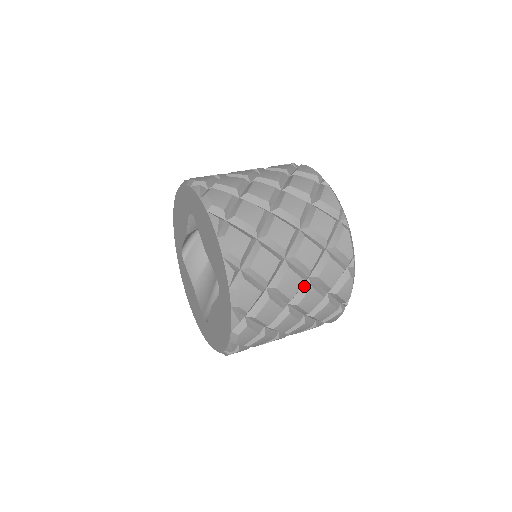
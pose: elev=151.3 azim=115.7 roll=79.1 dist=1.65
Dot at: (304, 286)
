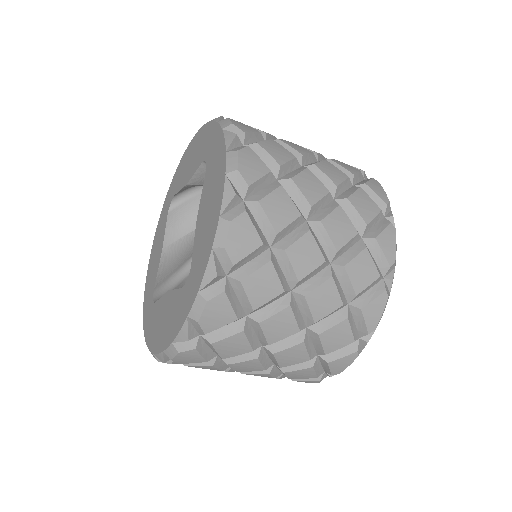
Dot at: (315, 162)
